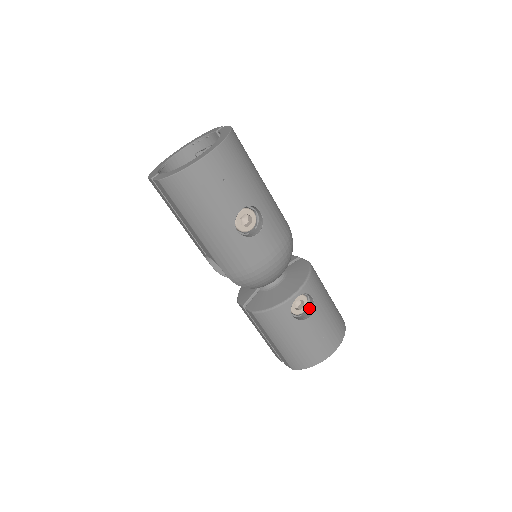
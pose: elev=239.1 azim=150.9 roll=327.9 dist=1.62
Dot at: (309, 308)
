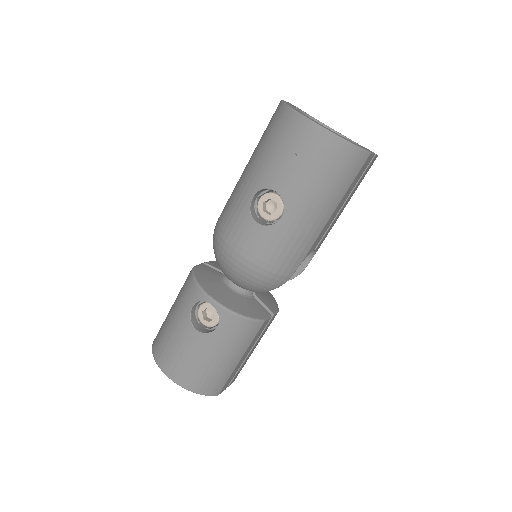
Dot at: (209, 330)
